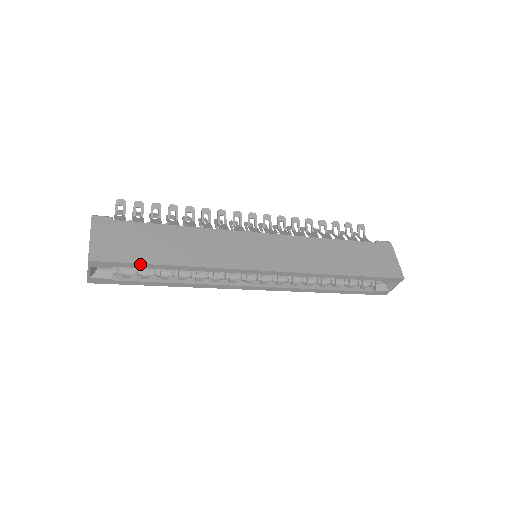
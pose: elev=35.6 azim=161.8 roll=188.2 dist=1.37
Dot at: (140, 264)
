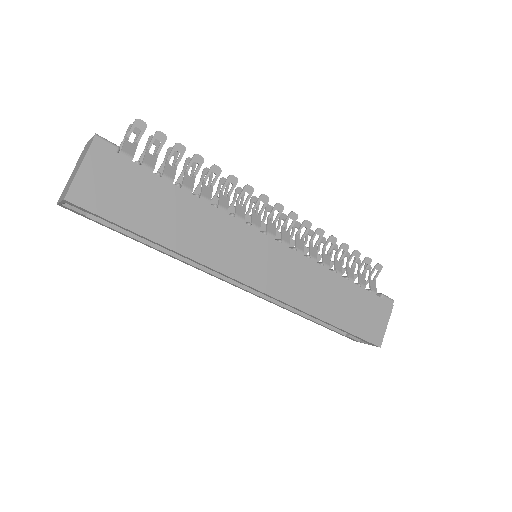
Dot at: (123, 227)
